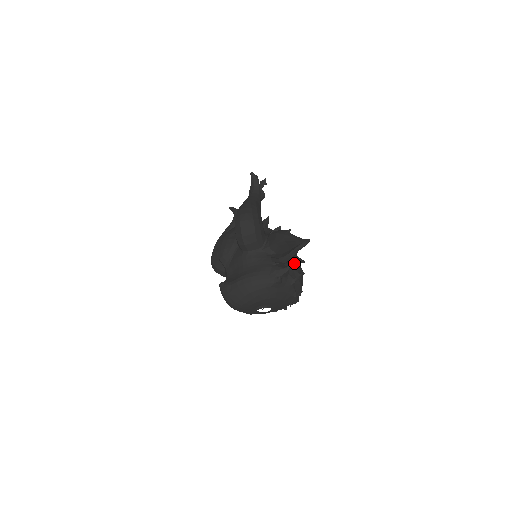
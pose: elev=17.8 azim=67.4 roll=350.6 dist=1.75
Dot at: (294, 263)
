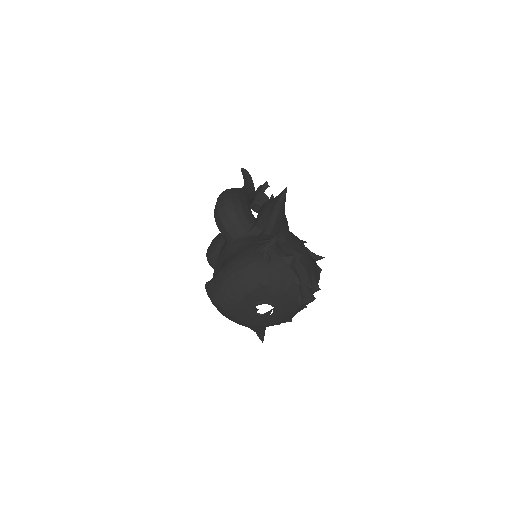
Dot at: (292, 243)
